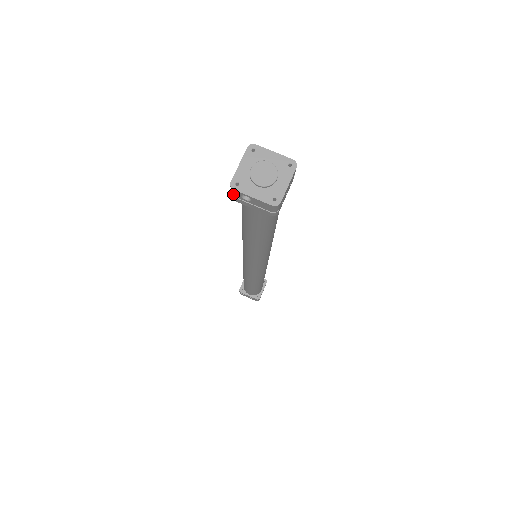
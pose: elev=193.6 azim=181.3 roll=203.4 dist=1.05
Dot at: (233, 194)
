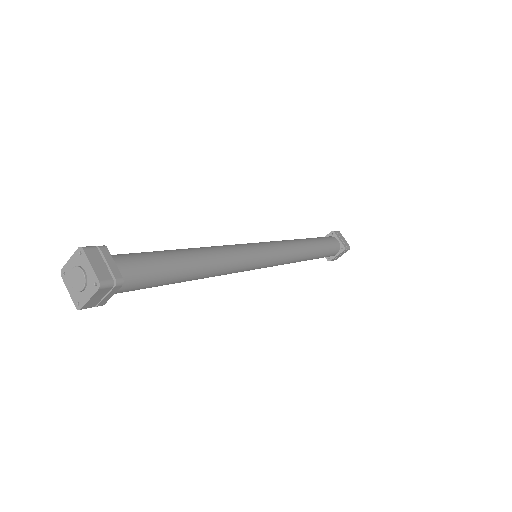
Dot at: occluded
